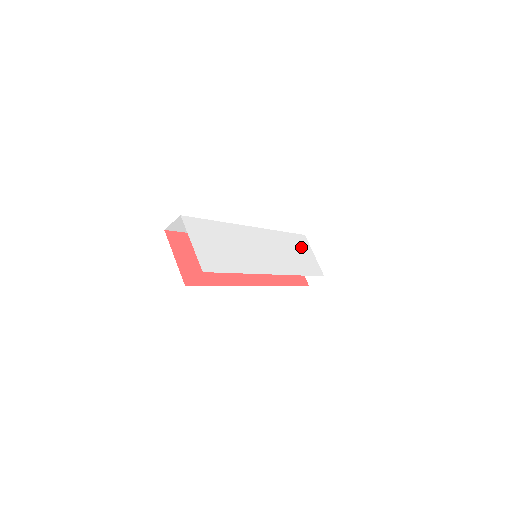
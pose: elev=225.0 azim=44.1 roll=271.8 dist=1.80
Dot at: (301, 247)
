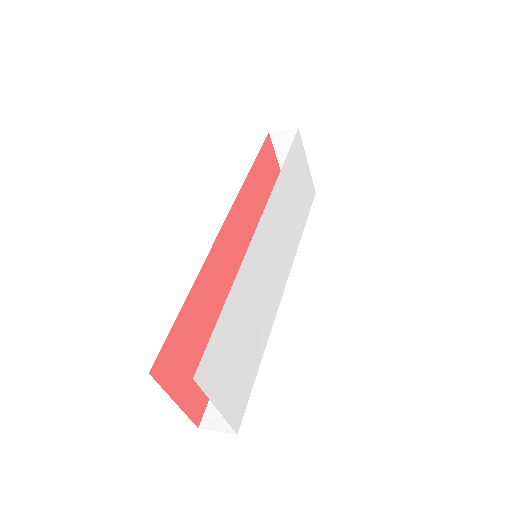
Dot at: (298, 169)
